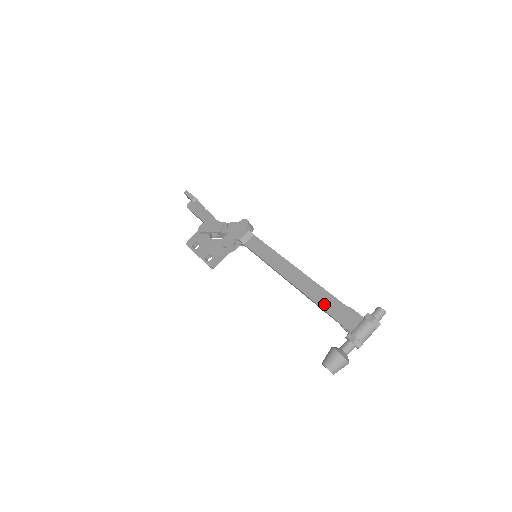
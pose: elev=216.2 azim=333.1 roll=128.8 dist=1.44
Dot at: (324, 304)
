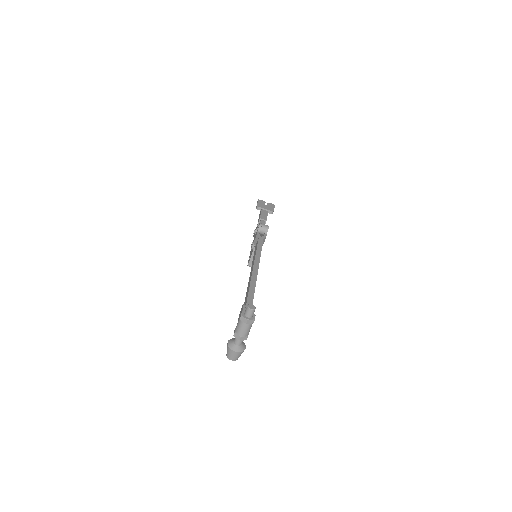
Dot at: (245, 301)
